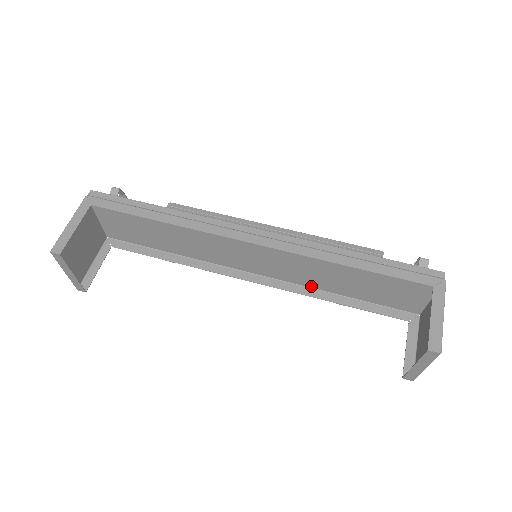
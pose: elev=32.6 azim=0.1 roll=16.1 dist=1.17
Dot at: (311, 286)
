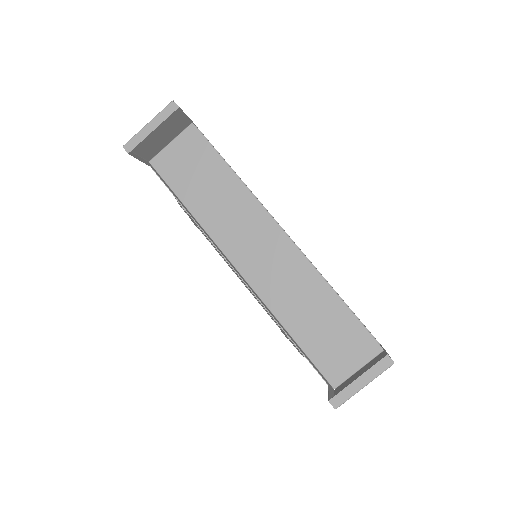
Dot at: (273, 310)
